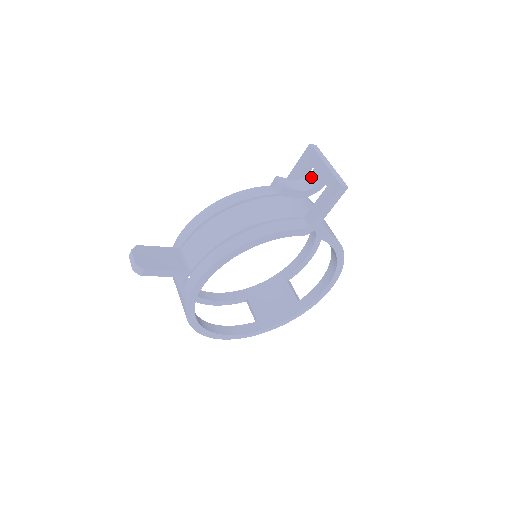
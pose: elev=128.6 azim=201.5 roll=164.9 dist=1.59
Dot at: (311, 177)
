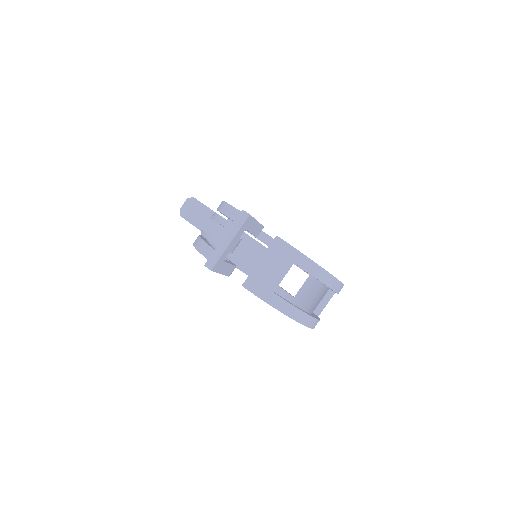
Dot at: occluded
